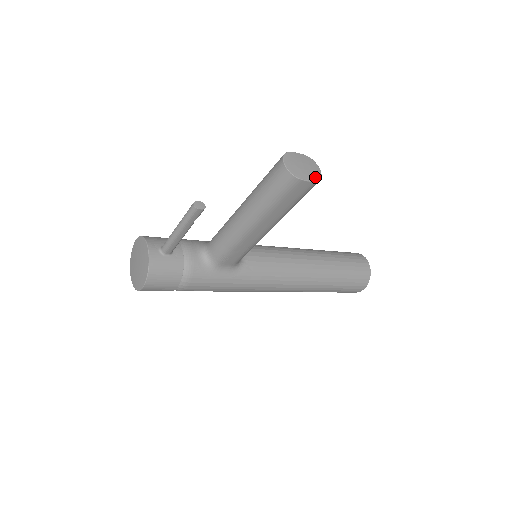
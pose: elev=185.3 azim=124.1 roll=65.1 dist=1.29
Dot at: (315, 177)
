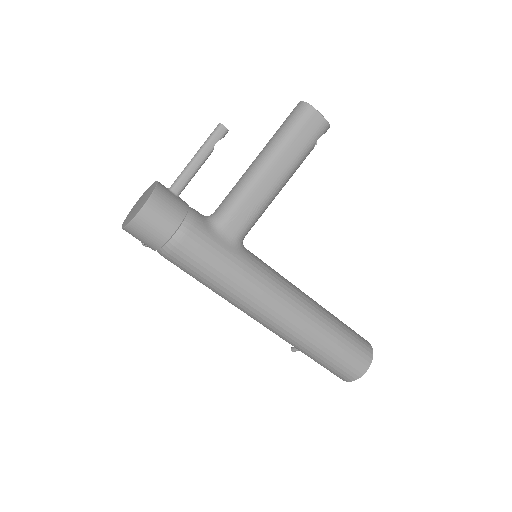
Dot at: (325, 121)
